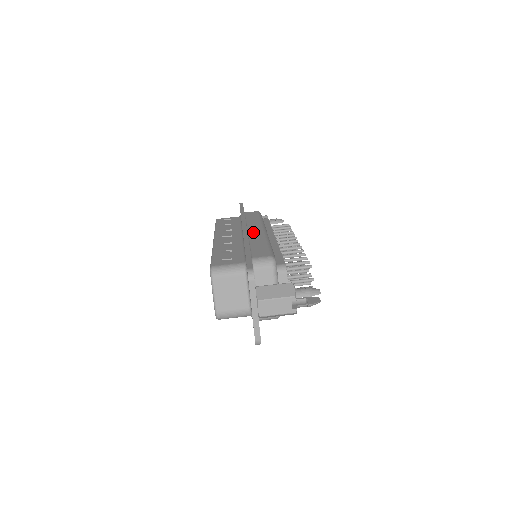
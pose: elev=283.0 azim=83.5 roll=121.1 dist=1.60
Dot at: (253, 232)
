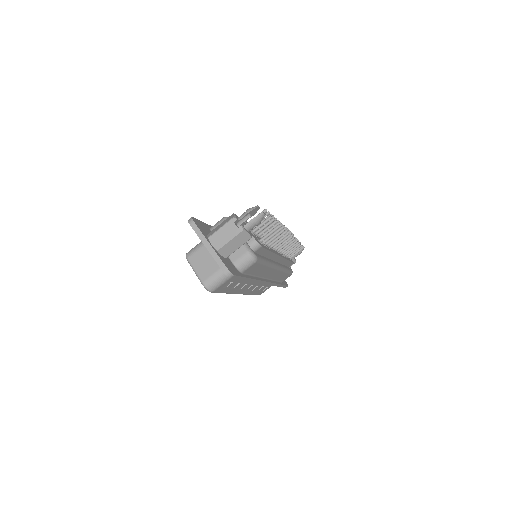
Dot at: occluded
